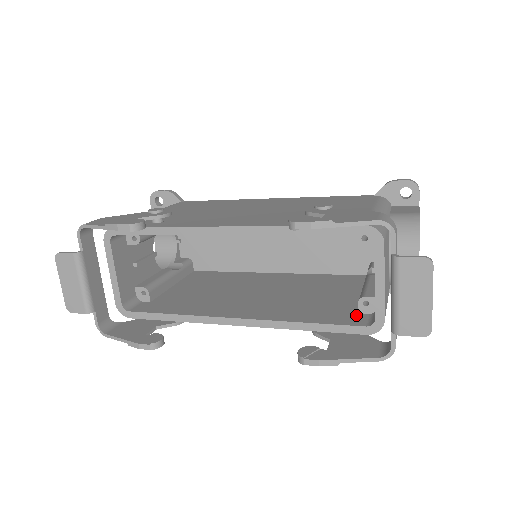
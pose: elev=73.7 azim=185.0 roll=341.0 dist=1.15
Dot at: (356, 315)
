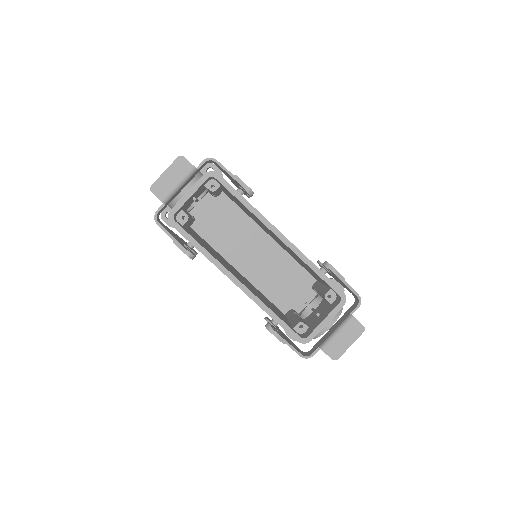
Dot at: (293, 328)
